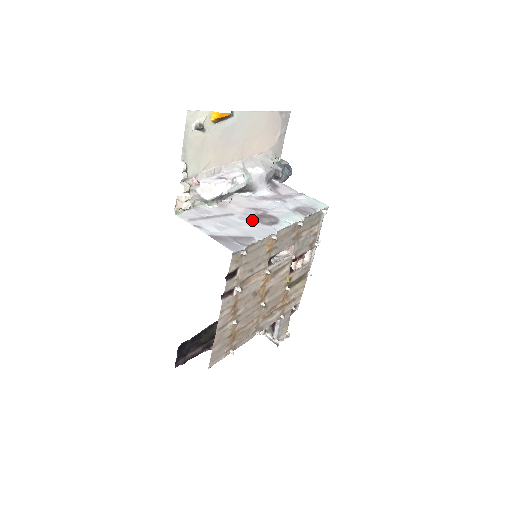
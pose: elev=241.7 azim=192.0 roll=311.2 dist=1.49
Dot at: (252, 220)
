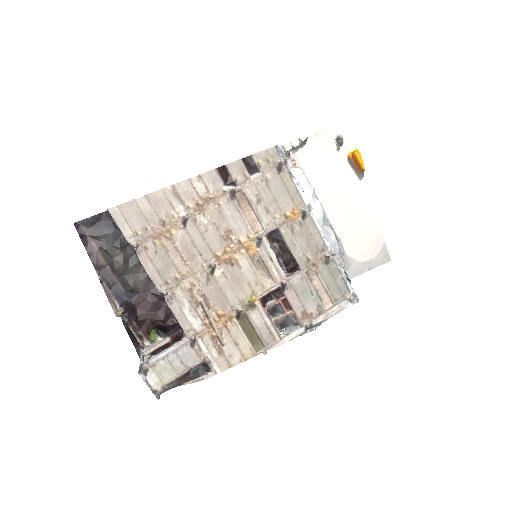
Dot at: occluded
